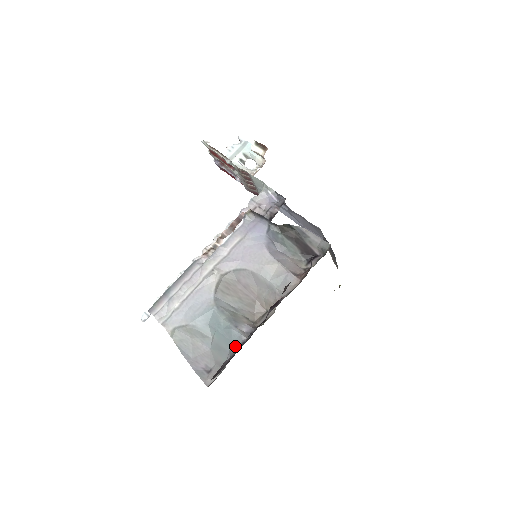
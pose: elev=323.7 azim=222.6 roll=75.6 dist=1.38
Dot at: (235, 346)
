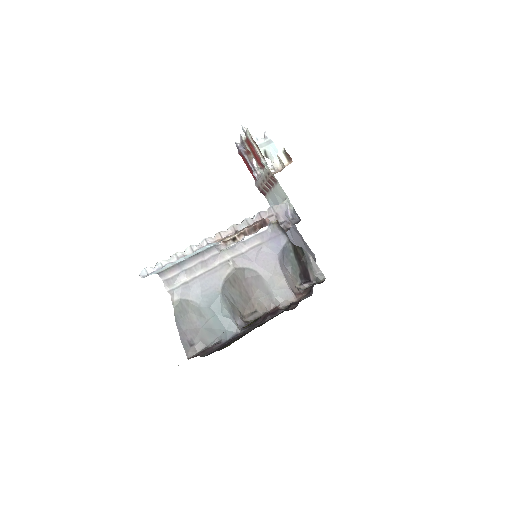
Dot at: (228, 335)
